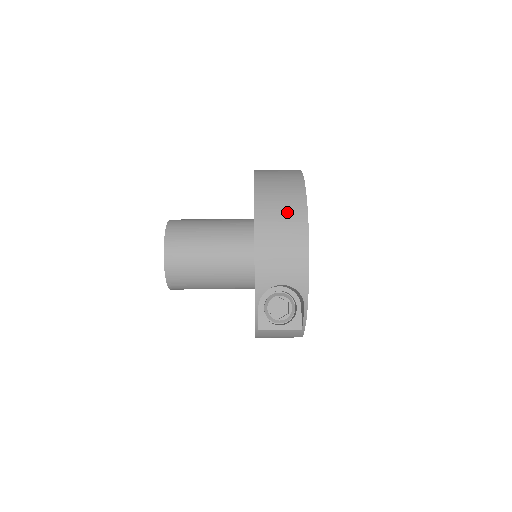
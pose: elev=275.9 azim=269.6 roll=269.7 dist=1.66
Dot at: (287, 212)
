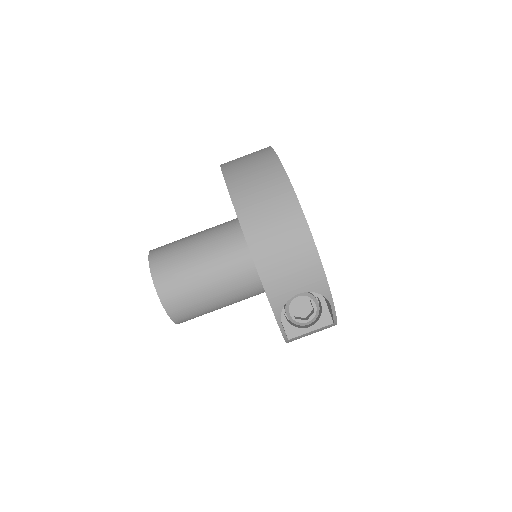
Dot at: (277, 212)
